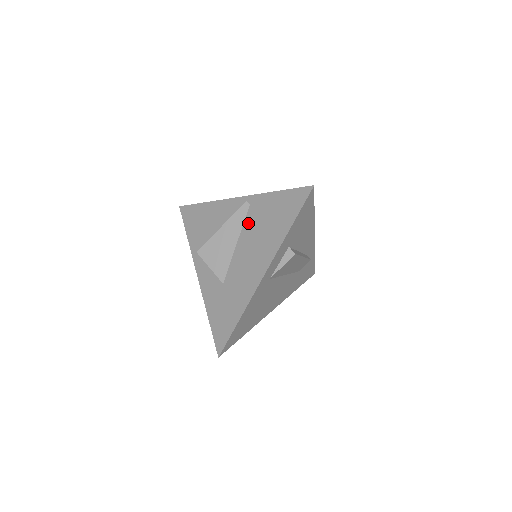
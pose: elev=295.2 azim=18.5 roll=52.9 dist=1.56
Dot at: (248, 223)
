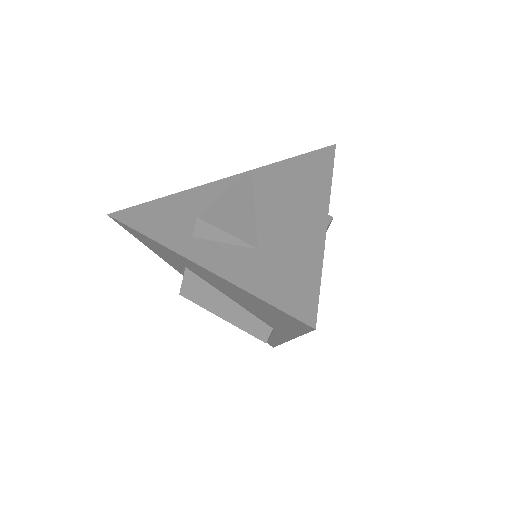
Dot at: (262, 188)
